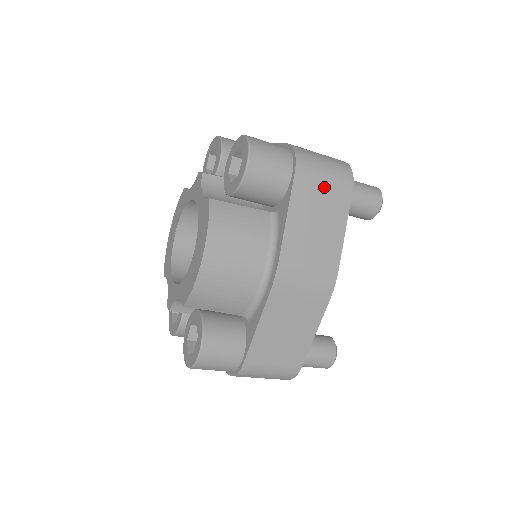
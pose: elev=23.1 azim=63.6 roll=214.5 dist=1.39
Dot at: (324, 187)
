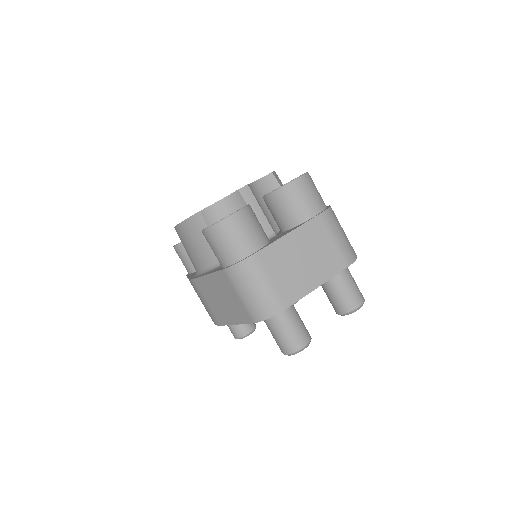
Dot at: occluded
